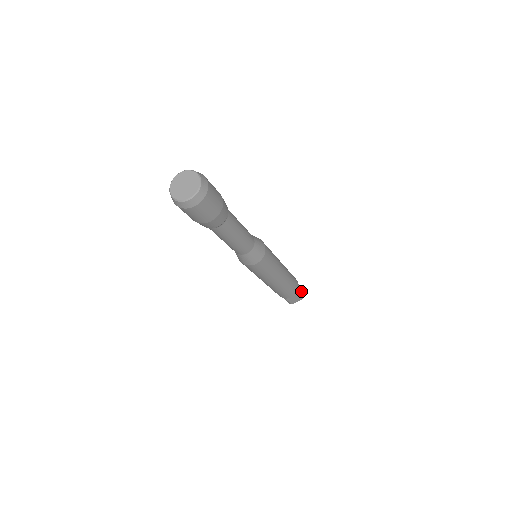
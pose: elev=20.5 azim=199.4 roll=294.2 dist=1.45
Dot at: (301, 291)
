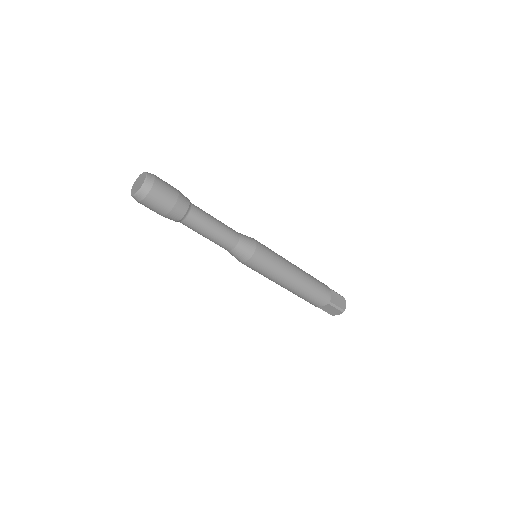
Dot at: occluded
